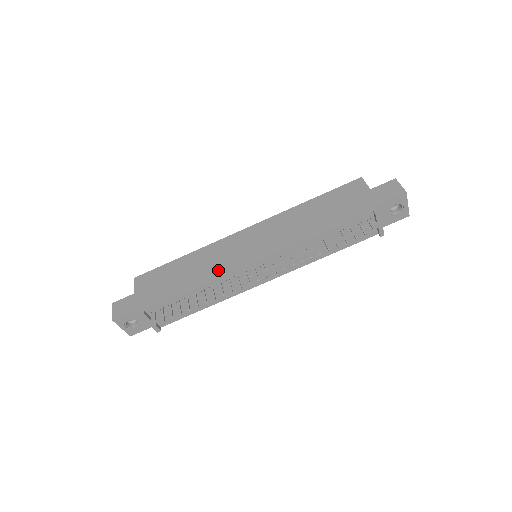
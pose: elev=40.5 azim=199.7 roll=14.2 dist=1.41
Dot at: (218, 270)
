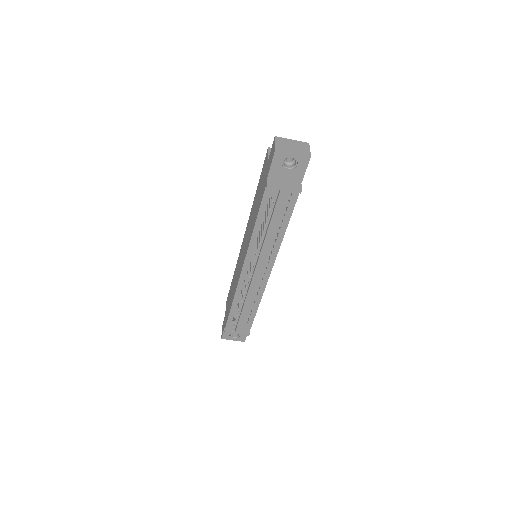
Dot at: (236, 283)
